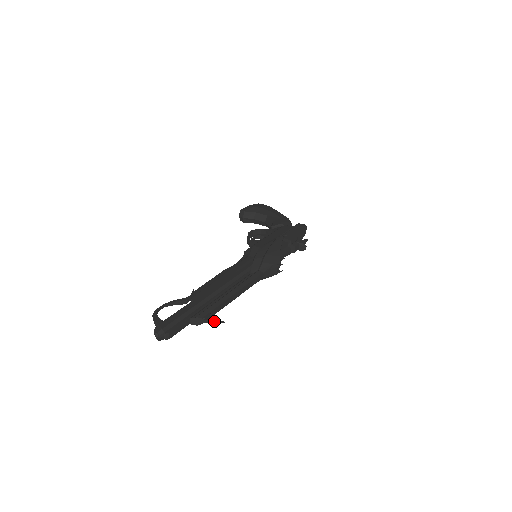
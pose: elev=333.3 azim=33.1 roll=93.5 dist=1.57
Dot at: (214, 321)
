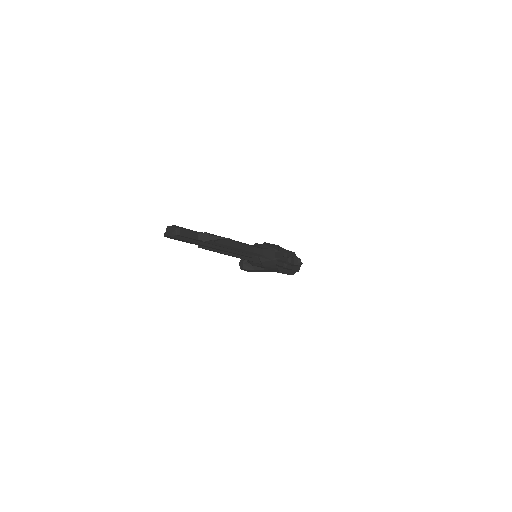
Dot at: (220, 238)
